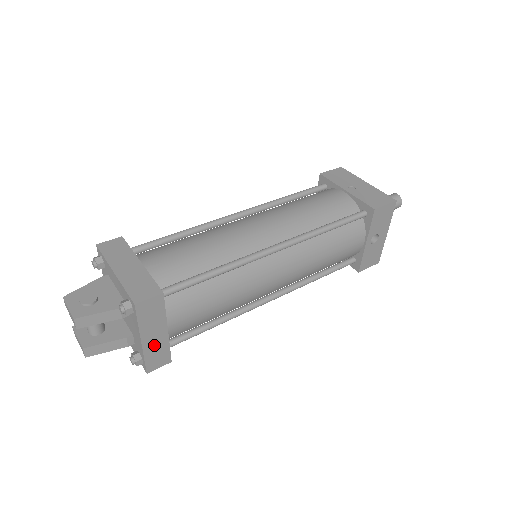
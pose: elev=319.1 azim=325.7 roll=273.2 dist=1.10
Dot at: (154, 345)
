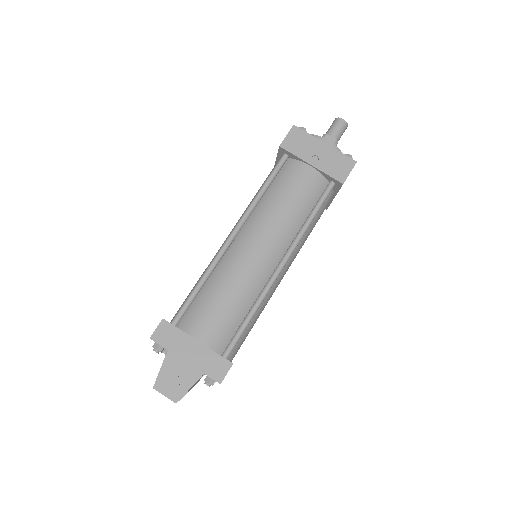
Dot at: occluded
